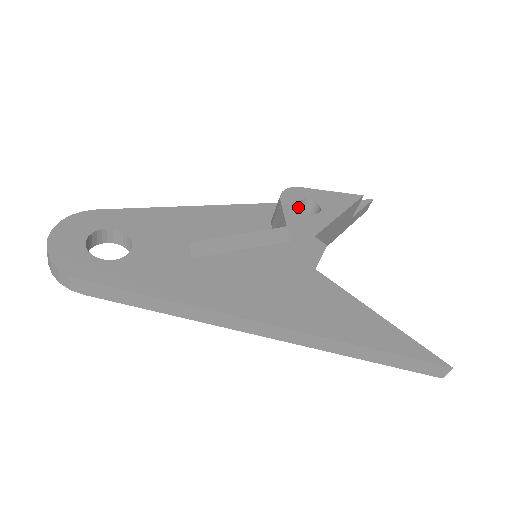
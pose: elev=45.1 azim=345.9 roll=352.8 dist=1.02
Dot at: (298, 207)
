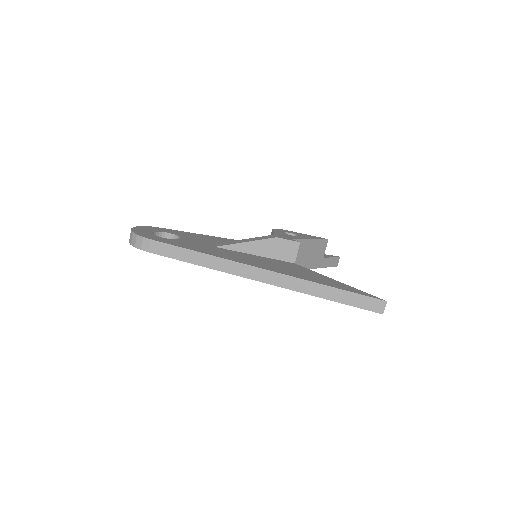
Dot at: (283, 233)
